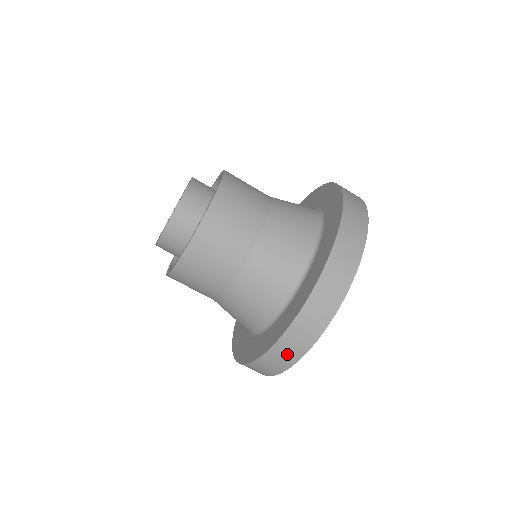
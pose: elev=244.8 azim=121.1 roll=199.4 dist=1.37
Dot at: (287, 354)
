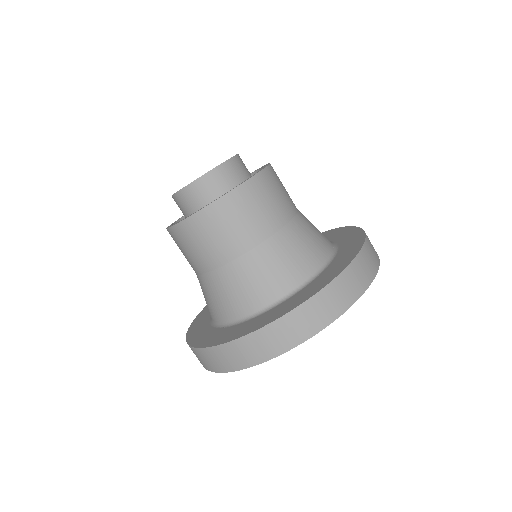
Dot at: (236, 357)
